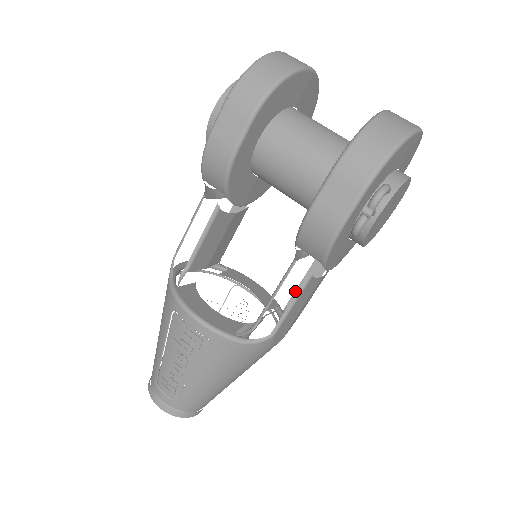
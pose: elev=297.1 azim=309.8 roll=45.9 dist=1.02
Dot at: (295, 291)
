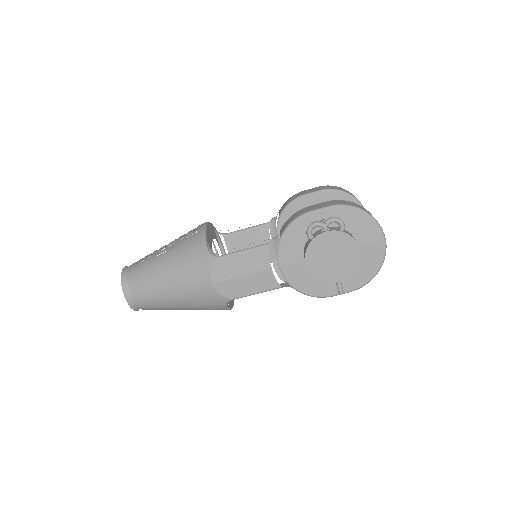
Dot at: occluded
